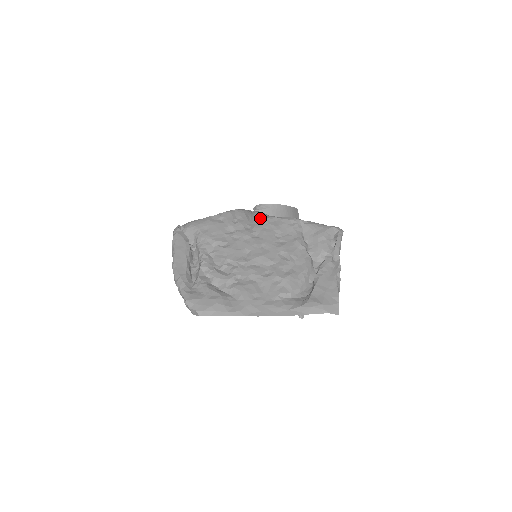
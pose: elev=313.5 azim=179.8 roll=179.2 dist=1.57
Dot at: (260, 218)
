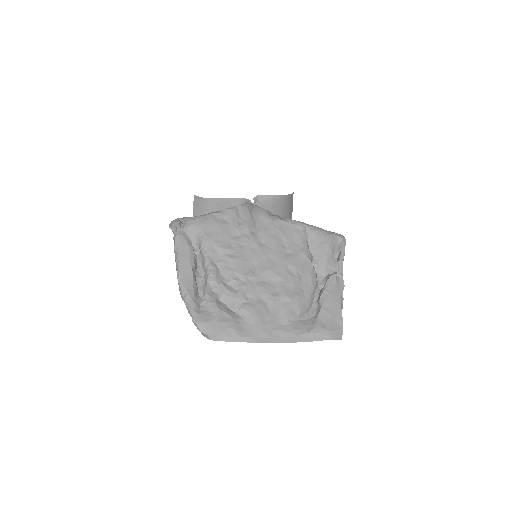
Dot at: (265, 220)
